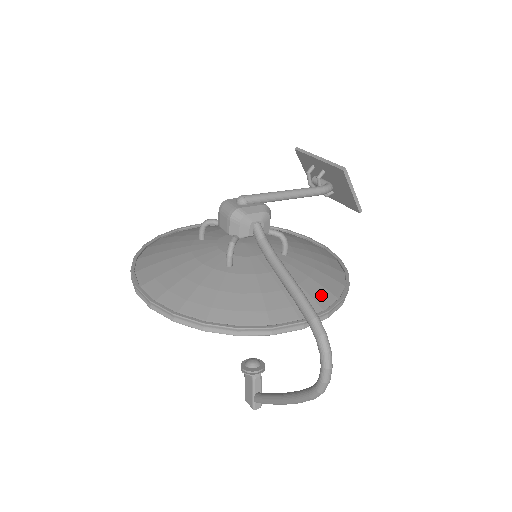
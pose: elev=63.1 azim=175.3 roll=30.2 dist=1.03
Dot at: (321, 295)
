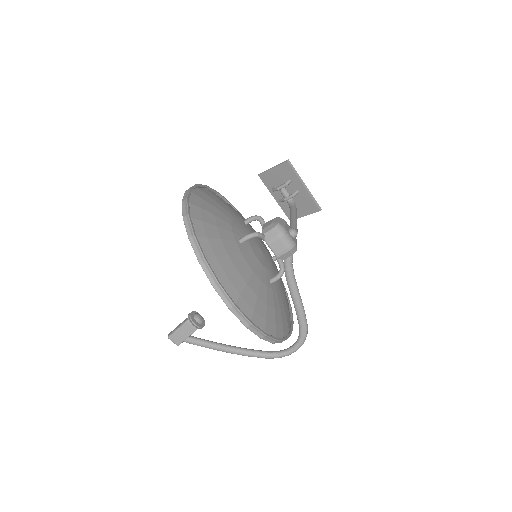
Dot at: occluded
